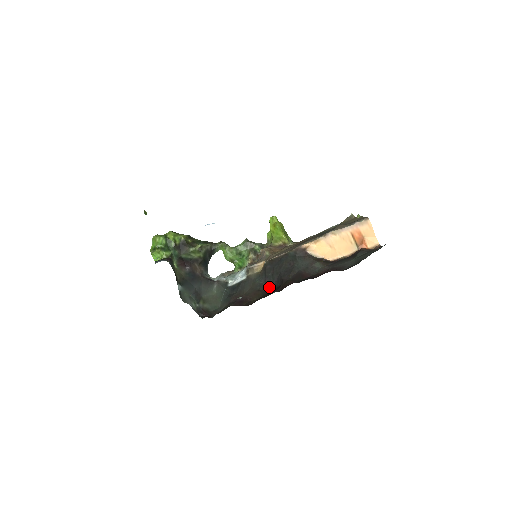
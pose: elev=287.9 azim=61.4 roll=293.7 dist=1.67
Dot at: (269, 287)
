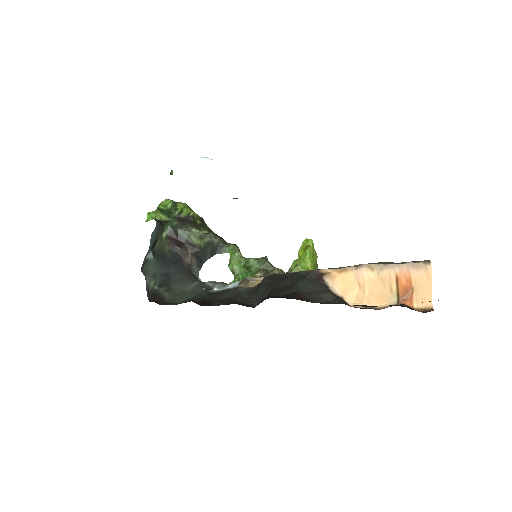
Dot at: (251, 303)
